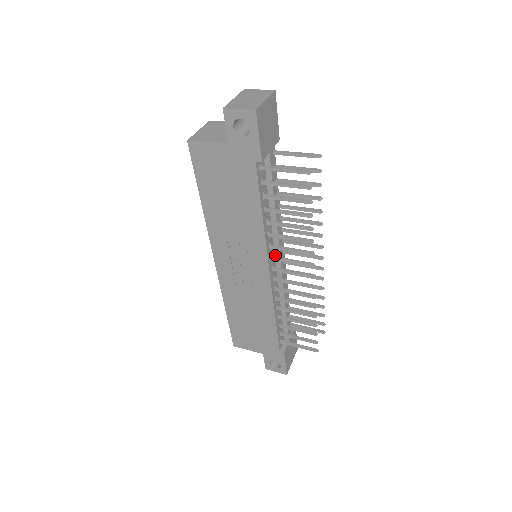
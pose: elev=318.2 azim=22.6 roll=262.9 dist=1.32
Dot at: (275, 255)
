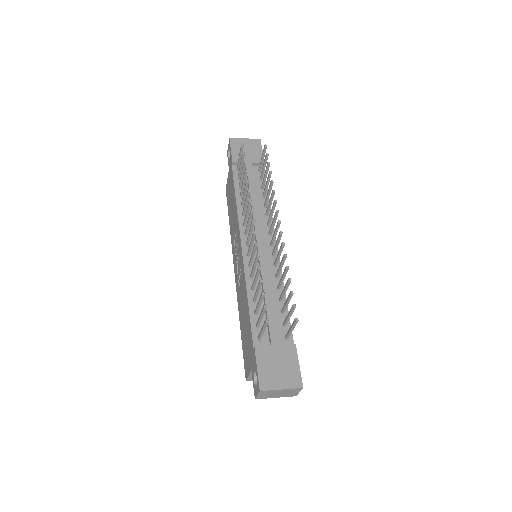
Dot at: (255, 238)
